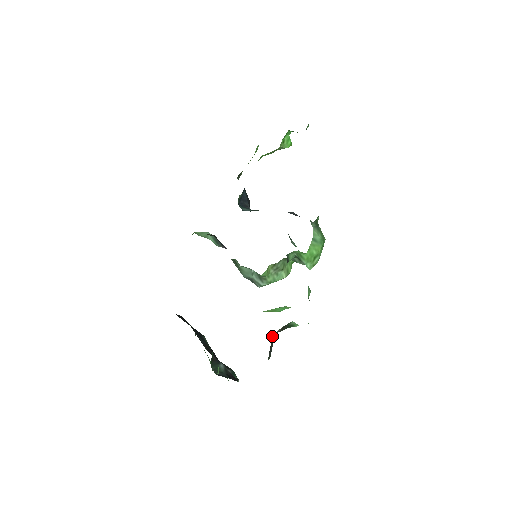
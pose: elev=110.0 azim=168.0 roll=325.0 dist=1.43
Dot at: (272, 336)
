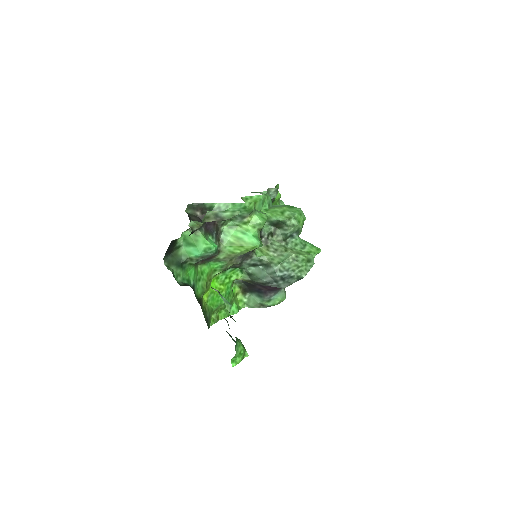
Dot at: (188, 214)
